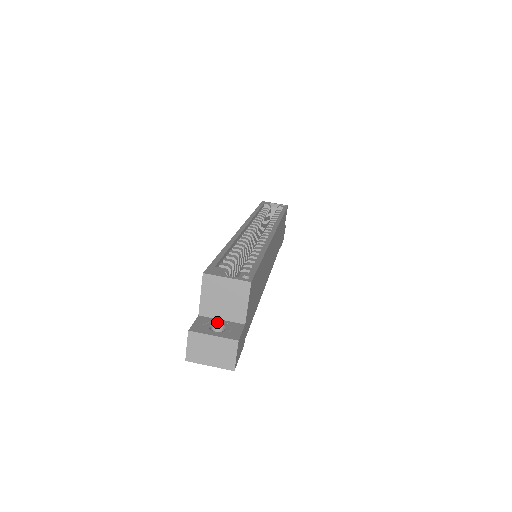
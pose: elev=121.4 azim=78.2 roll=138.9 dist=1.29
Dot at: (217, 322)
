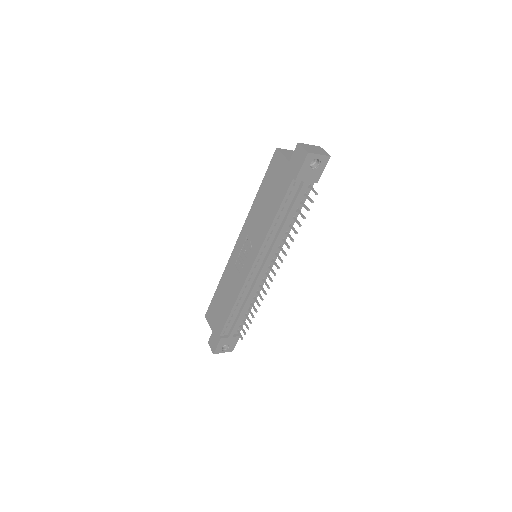
Dot at: occluded
